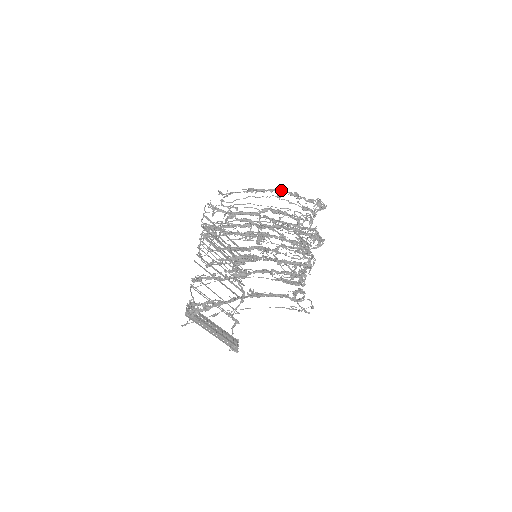
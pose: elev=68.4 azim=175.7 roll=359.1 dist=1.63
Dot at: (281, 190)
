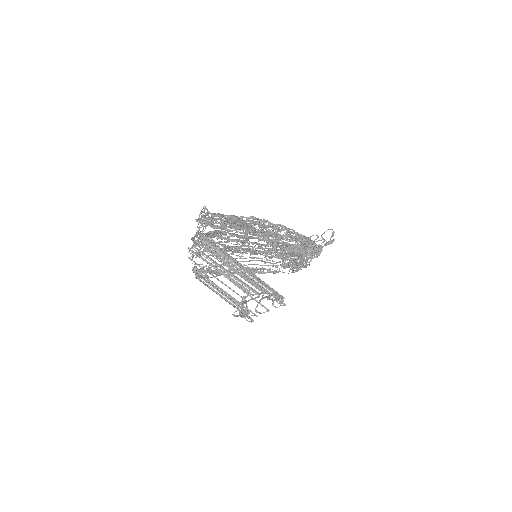
Dot at: occluded
